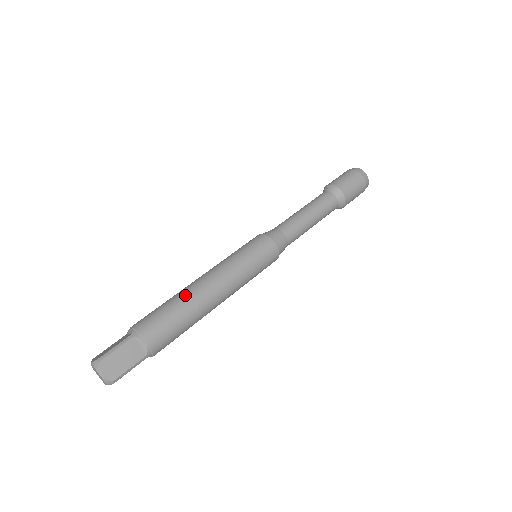
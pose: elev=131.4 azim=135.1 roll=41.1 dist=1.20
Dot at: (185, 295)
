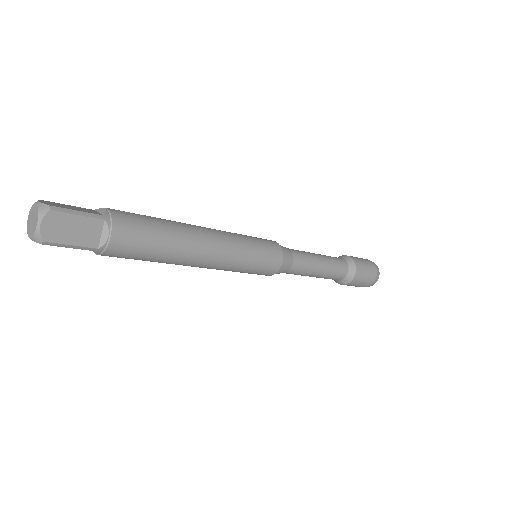
Dot at: occluded
